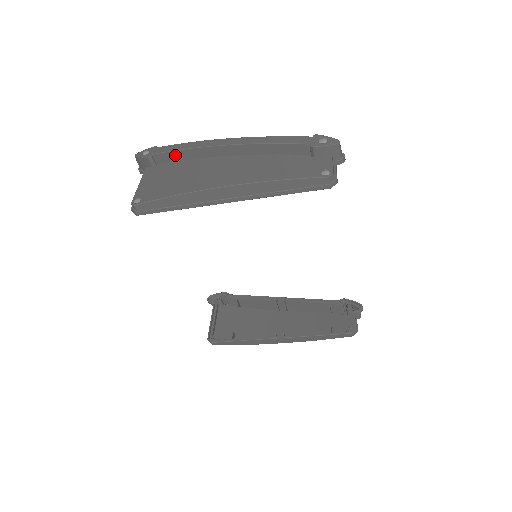
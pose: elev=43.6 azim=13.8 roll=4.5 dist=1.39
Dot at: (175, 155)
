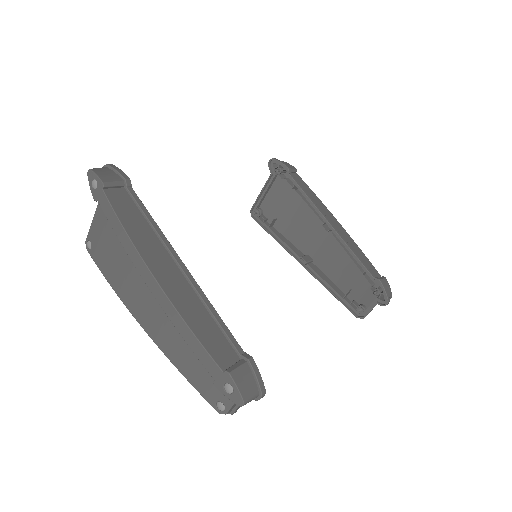
Dot at: occluded
